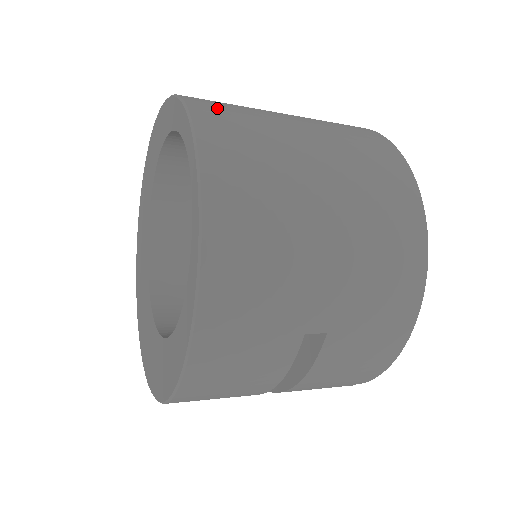
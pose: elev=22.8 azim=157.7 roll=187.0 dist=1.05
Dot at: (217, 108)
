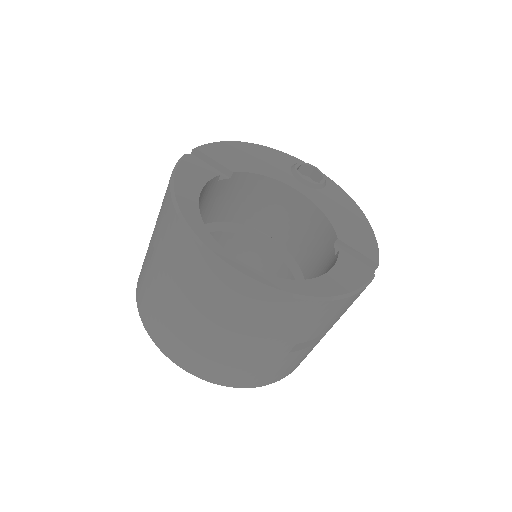
Dot at: (147, 313)
